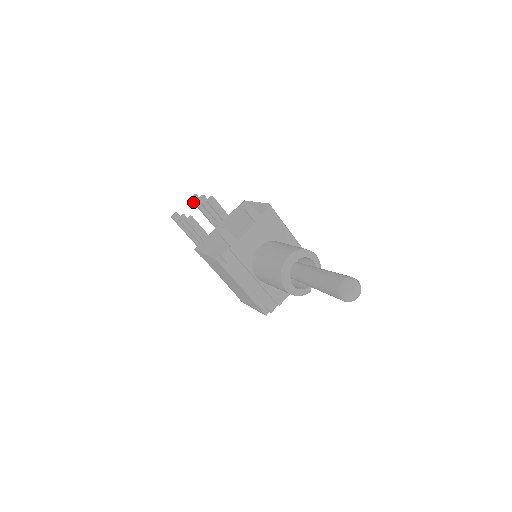
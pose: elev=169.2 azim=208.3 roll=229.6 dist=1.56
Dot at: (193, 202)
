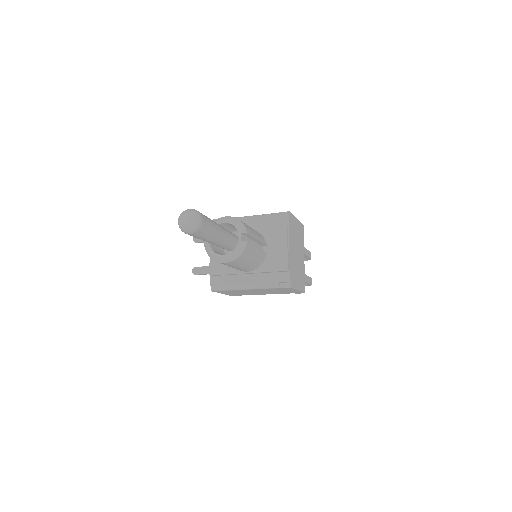
Dot at: occluded
